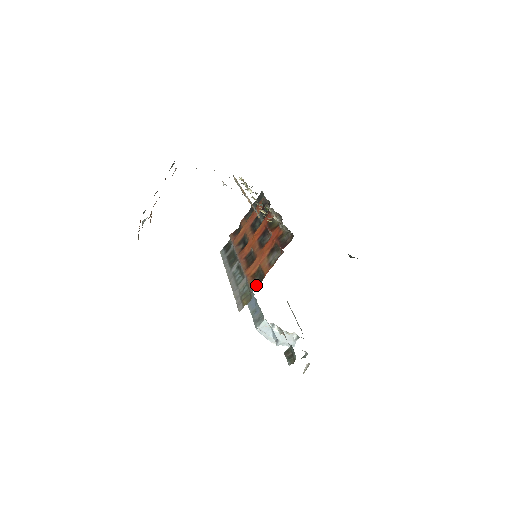
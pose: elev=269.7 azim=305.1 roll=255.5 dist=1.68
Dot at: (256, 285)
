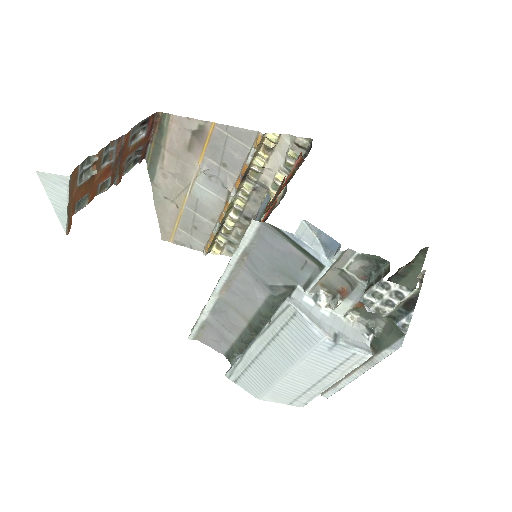
Dot at: occluded
